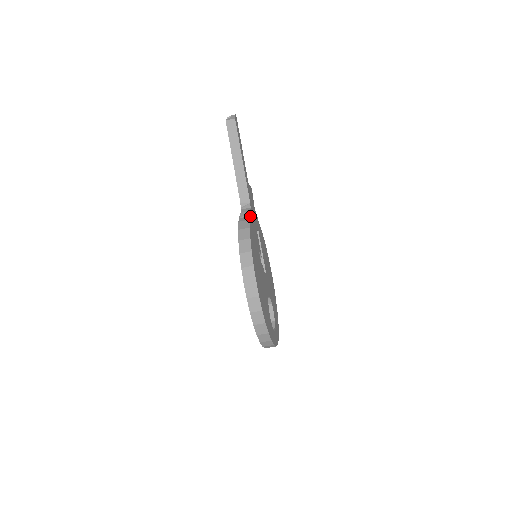
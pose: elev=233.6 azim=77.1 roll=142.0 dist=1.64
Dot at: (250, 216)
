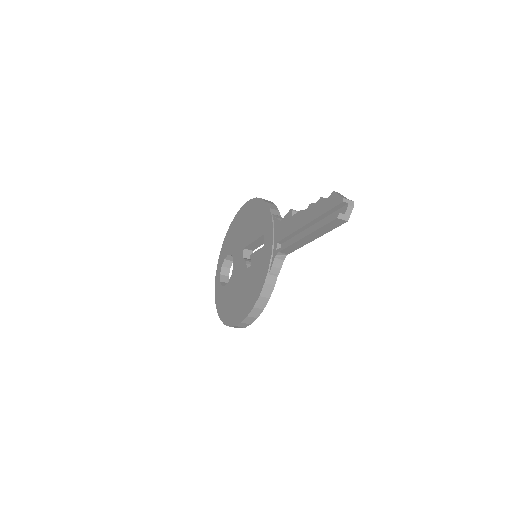
Dot at: (277, 276)
